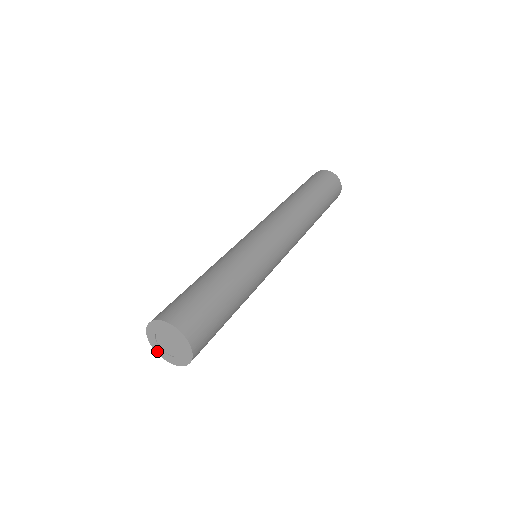
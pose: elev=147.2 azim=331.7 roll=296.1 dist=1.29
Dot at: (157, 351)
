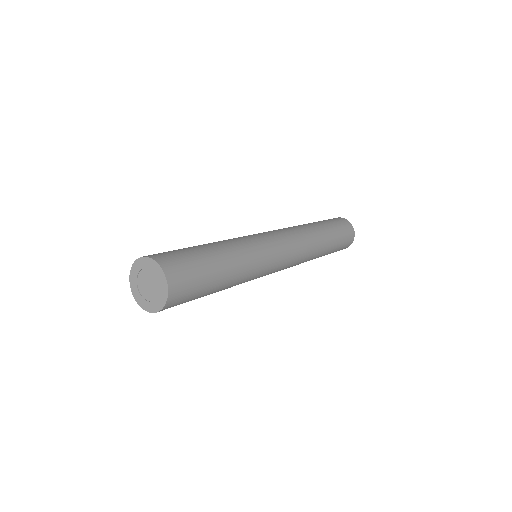
Dot at: (132, 286)
